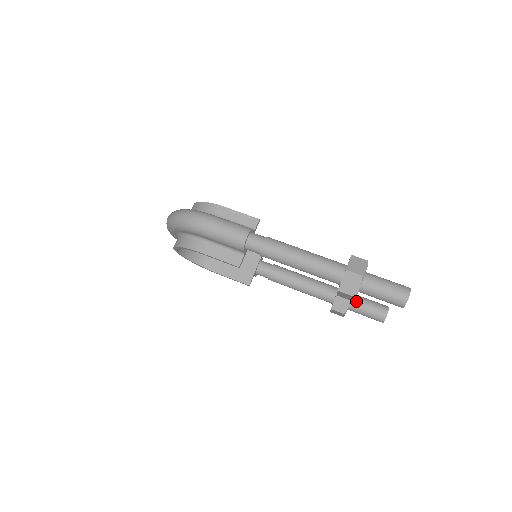
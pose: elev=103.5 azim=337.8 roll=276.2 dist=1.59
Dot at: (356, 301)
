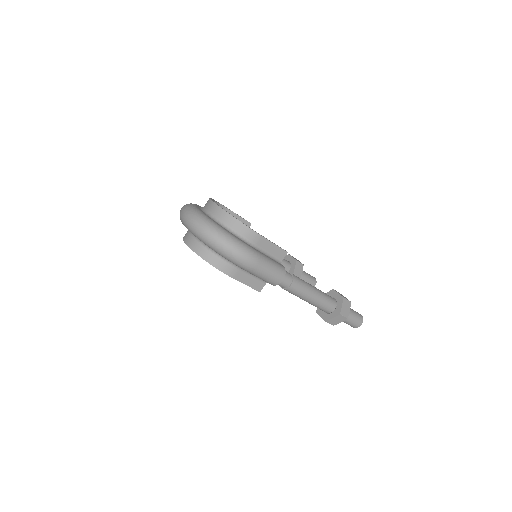
Dot at: occluded
